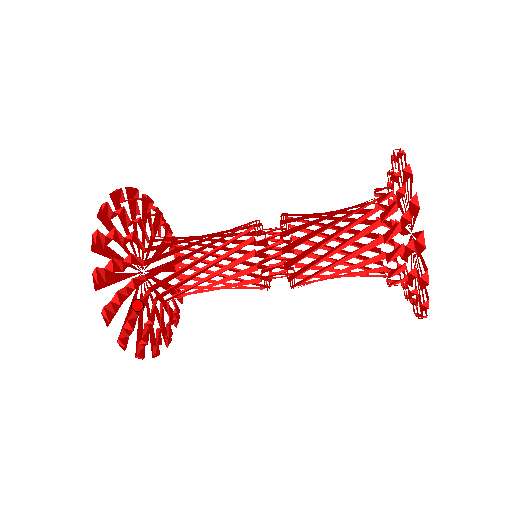
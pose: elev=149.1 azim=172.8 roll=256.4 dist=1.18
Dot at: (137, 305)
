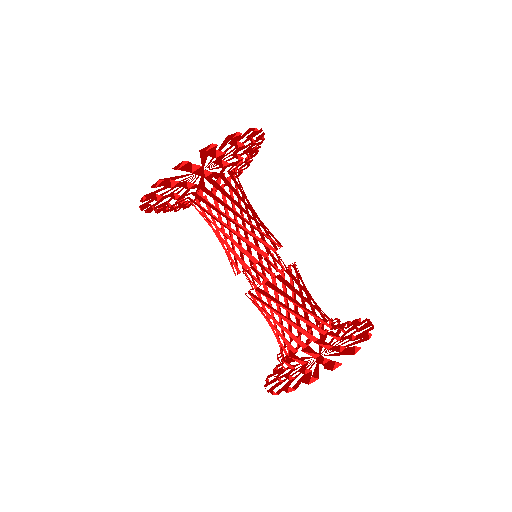
Dot at: occluded
